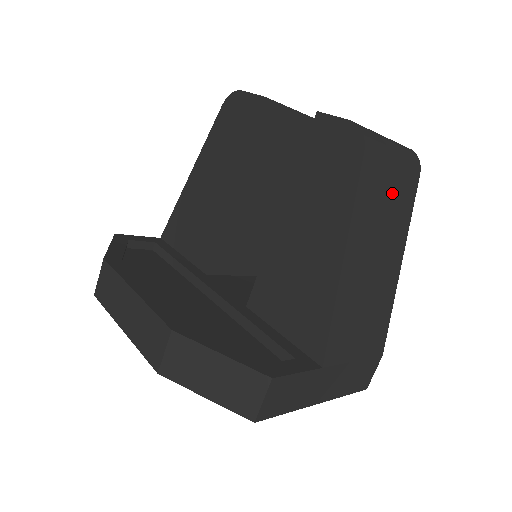
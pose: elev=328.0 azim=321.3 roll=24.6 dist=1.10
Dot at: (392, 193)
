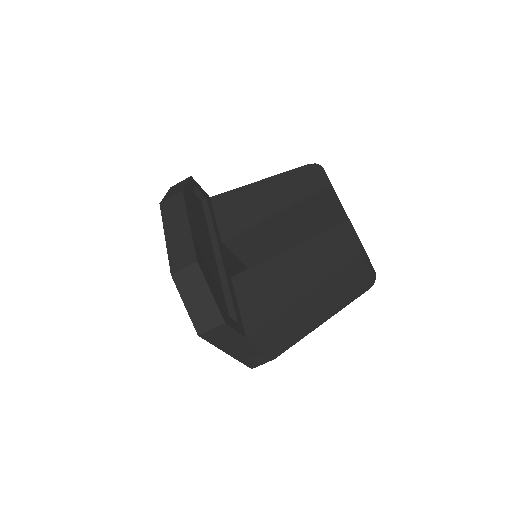
Dot at: (348, 287)
